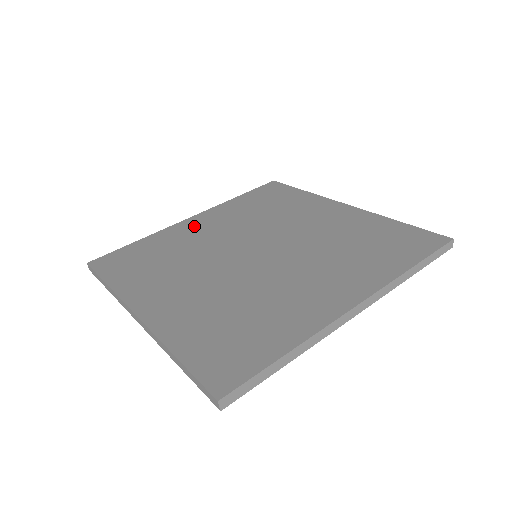
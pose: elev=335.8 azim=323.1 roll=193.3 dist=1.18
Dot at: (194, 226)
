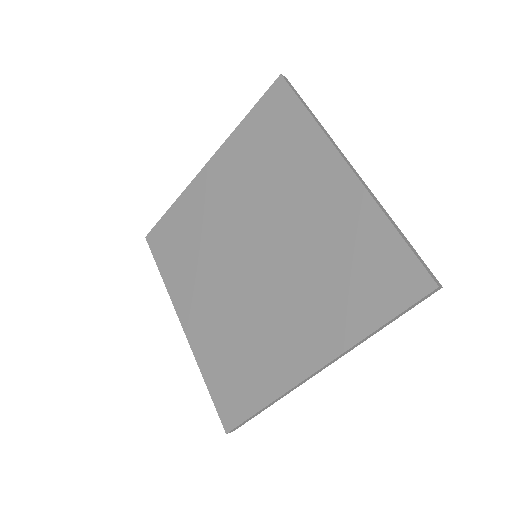
Dot at: (208, 188)
